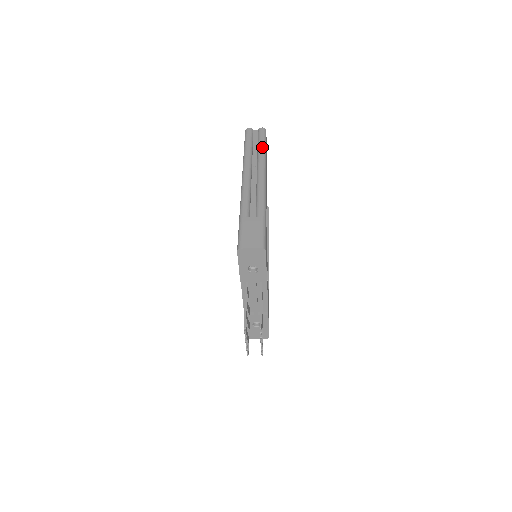
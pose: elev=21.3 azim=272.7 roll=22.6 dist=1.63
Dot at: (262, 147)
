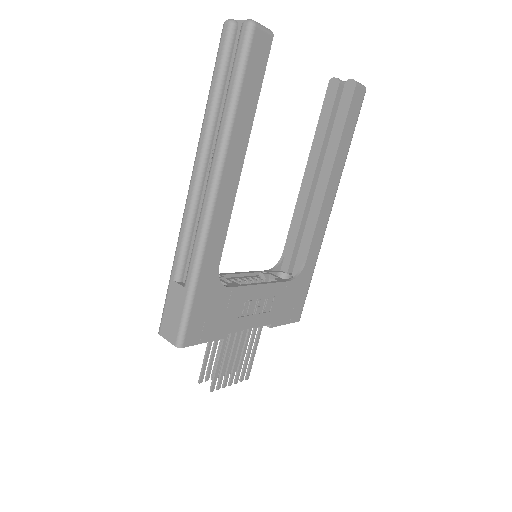
Dot at: (228, 100)
